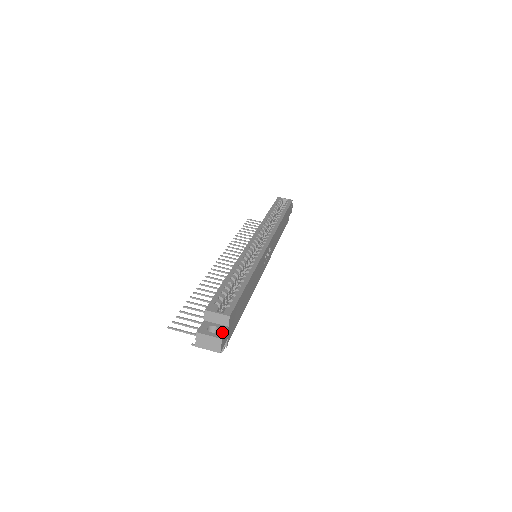
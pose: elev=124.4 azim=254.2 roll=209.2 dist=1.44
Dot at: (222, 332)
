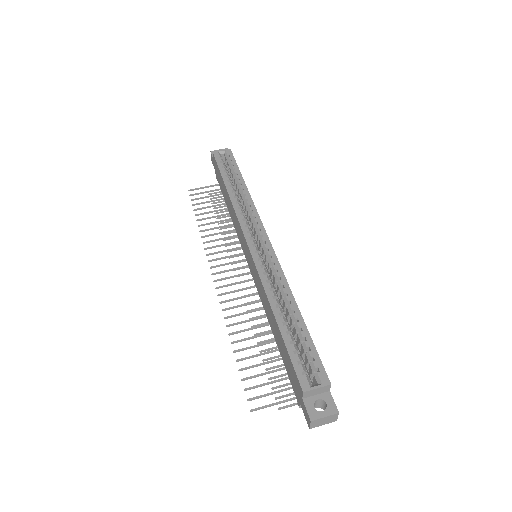
Dot at: (331, 403)
